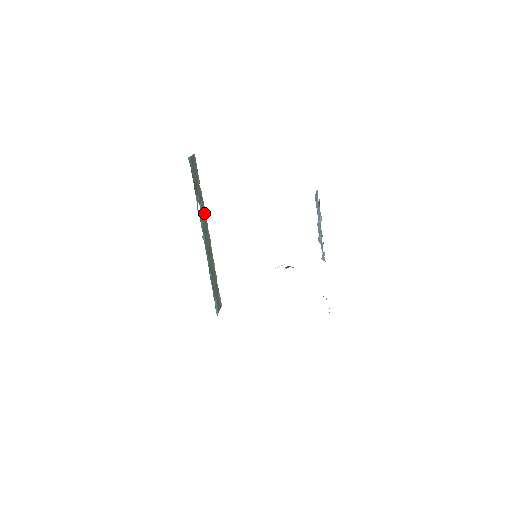
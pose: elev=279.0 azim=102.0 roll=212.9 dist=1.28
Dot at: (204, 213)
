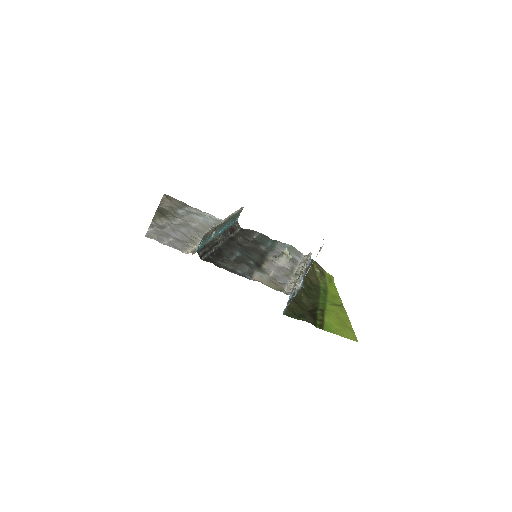
Dot at: (220, 225)
